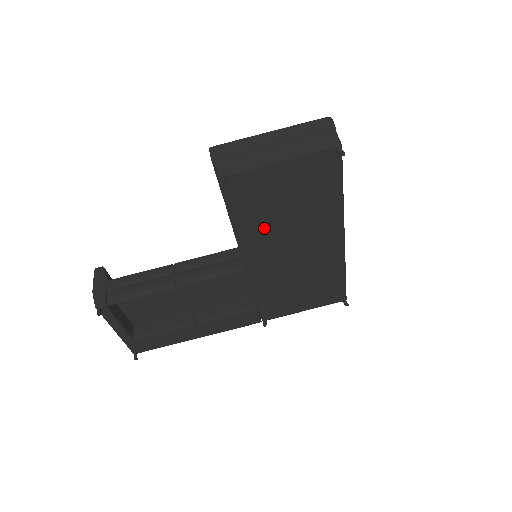
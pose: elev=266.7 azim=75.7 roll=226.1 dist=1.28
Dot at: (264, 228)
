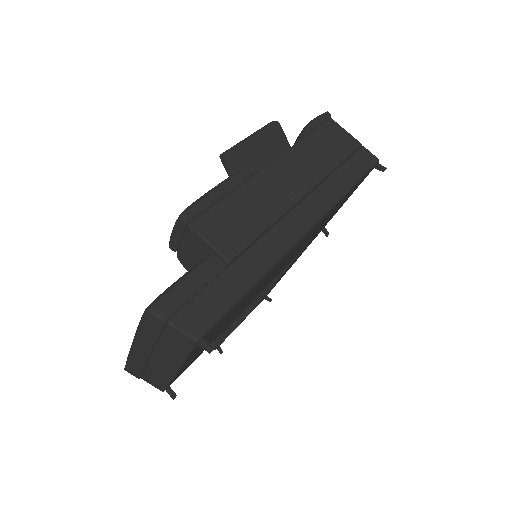
Dot at: (236, 314)
